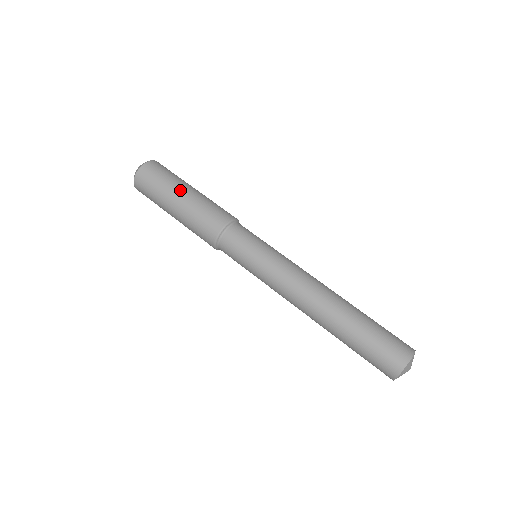
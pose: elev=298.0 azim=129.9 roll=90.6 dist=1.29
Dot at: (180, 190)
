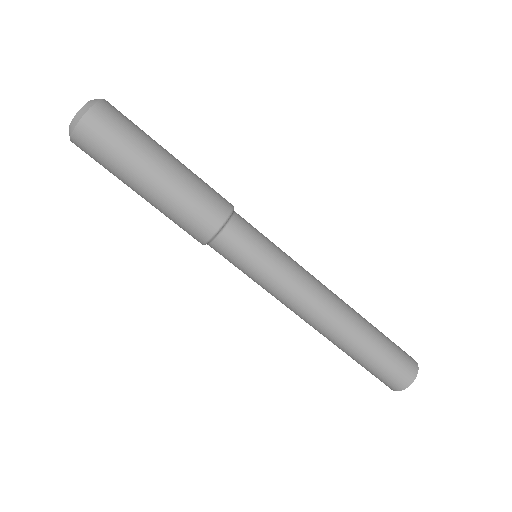
Dot at: (139, 182)
